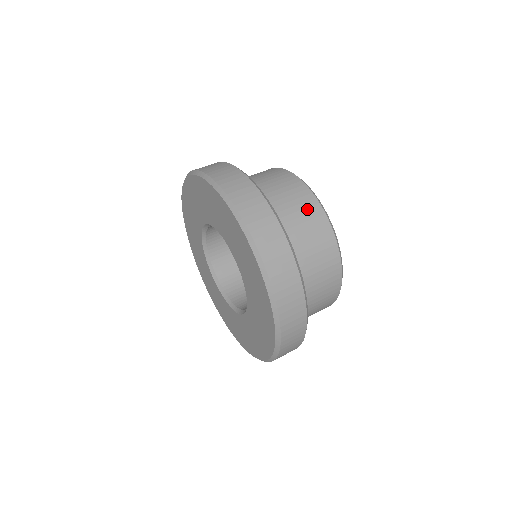
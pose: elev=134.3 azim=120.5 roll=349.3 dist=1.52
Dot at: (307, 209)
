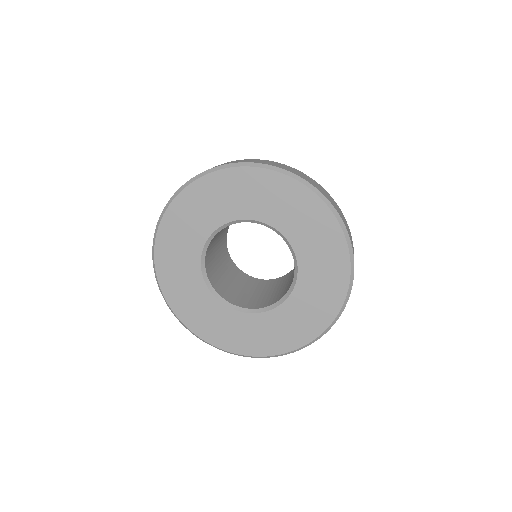
Dot at: occluded
